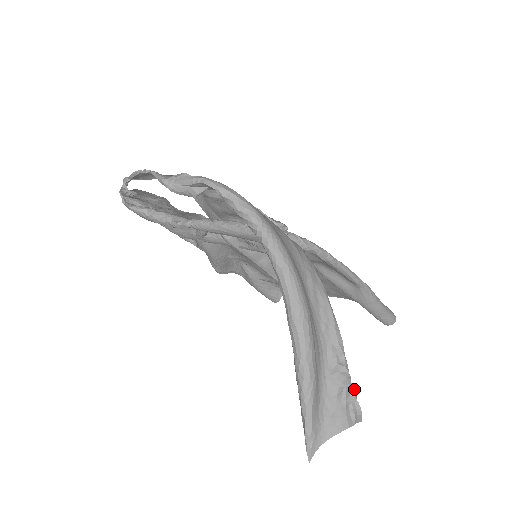
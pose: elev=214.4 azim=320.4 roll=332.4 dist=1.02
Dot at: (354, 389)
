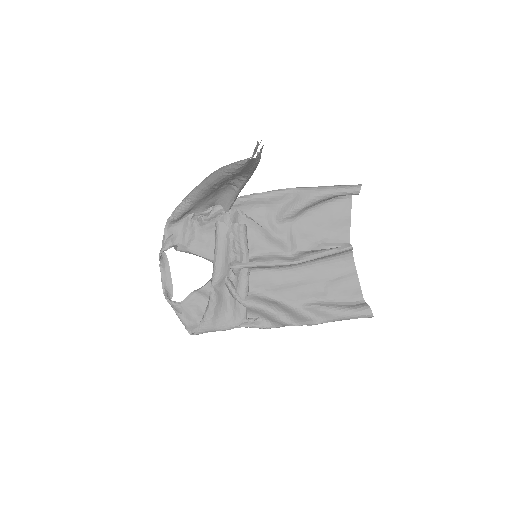
Dot at: occluded
